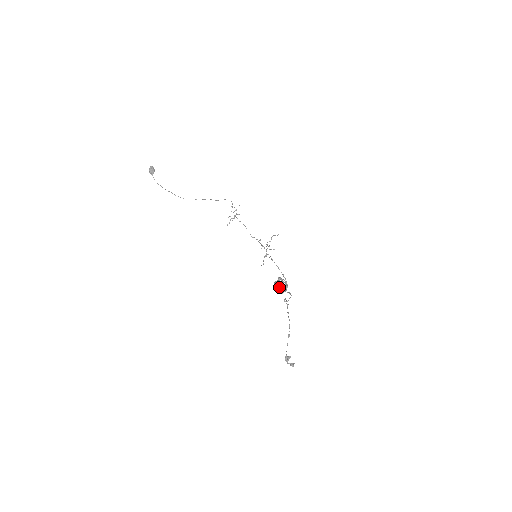
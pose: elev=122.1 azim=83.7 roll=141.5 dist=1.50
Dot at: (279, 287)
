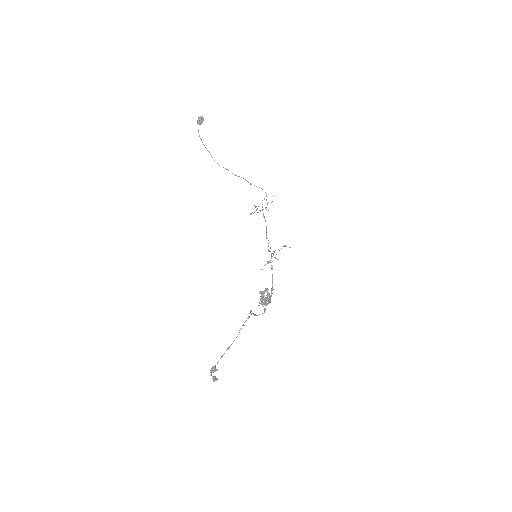
Dot at: (261, 298)
